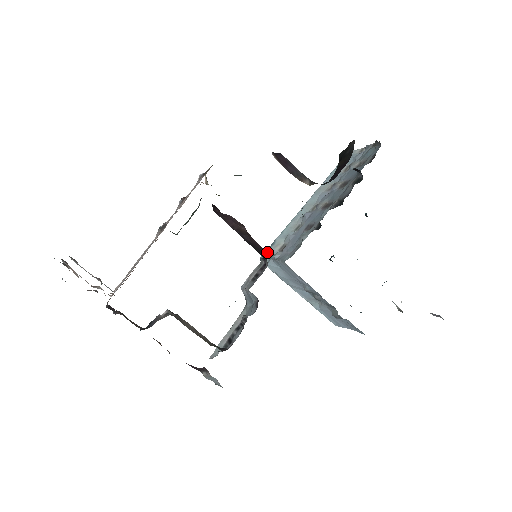
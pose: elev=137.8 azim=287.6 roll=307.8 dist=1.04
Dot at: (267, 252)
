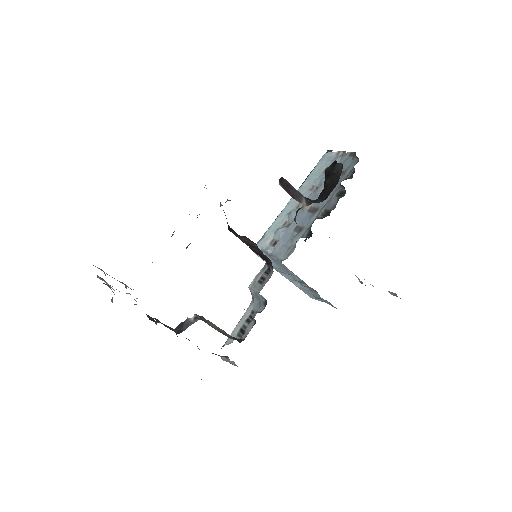
Dot at: (259, 244)
